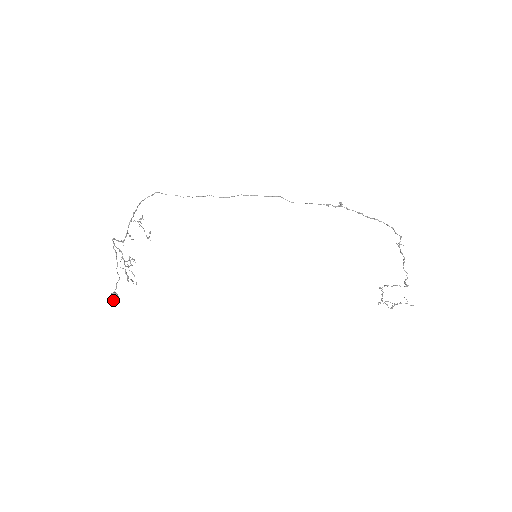
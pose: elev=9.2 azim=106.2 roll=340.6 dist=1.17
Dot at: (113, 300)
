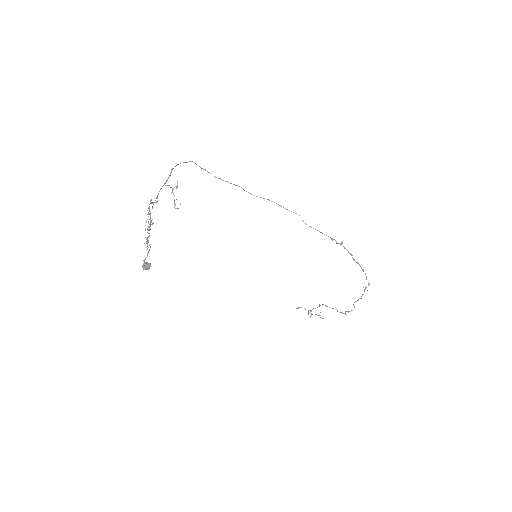
Dot at: (143, 269)
